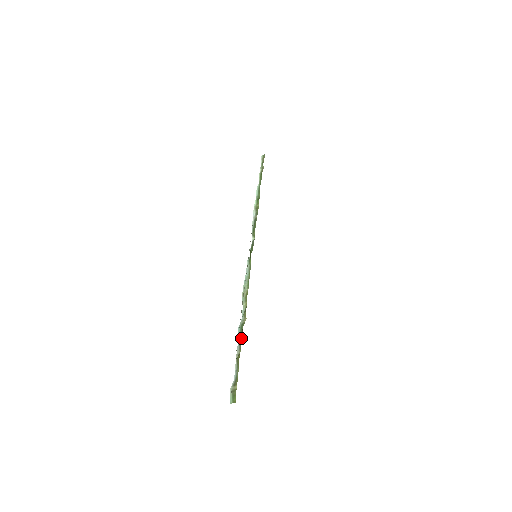
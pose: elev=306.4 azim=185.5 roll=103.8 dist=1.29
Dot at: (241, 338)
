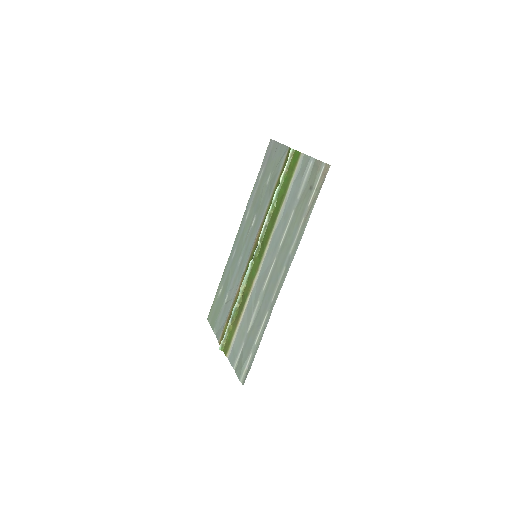
Dot at: (235, 319)
